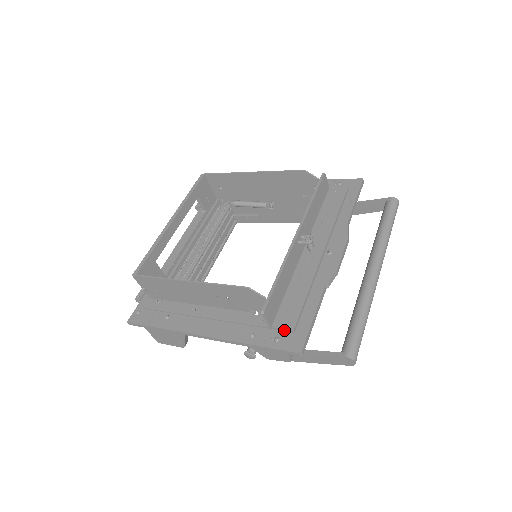
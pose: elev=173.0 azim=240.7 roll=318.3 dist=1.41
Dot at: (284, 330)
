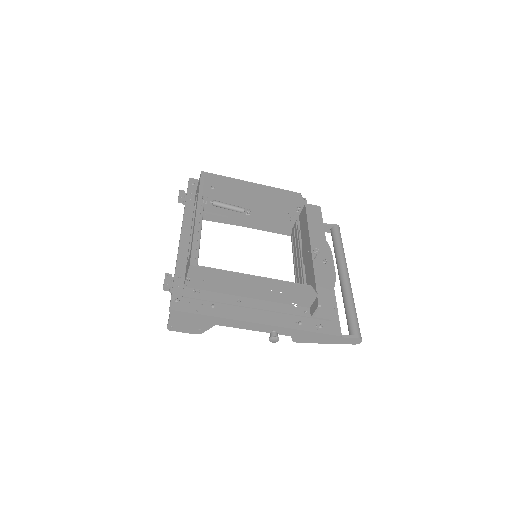
Dot at: (323, 319)
